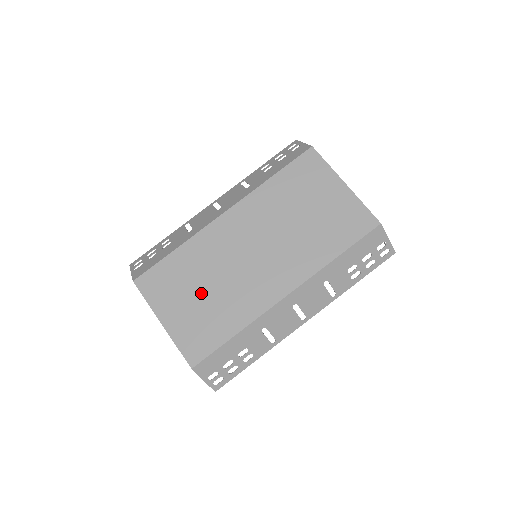
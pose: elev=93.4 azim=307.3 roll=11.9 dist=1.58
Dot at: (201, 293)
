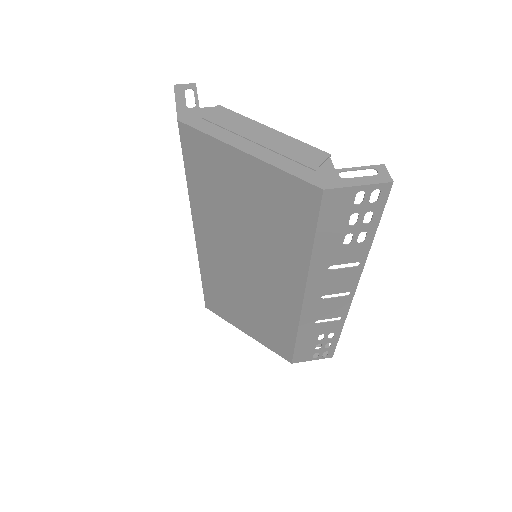
Dot at: (246, 309)
